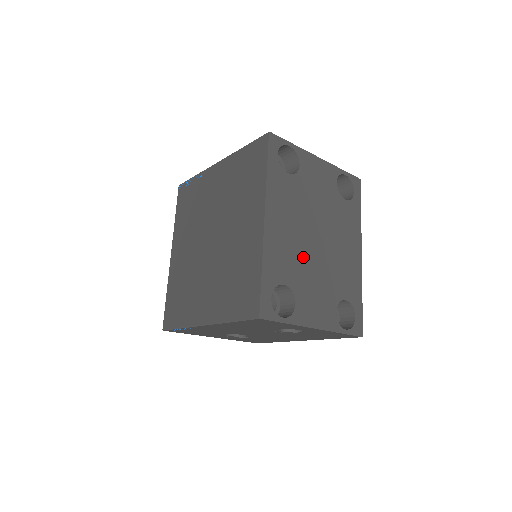
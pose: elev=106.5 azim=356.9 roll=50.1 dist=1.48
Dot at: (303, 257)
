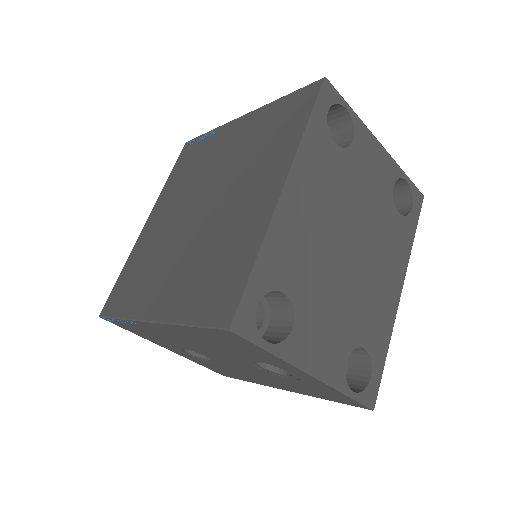
Dot at: (322, 264)
